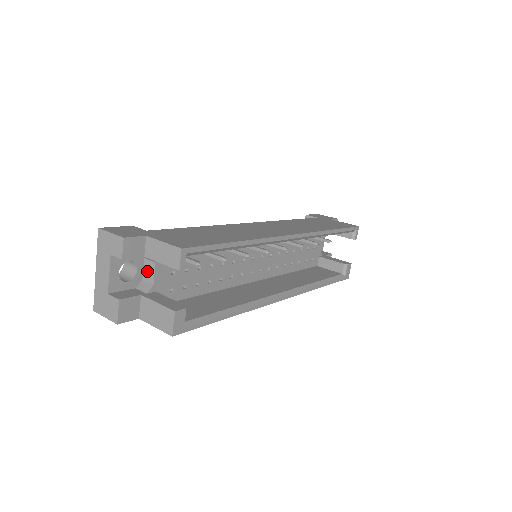
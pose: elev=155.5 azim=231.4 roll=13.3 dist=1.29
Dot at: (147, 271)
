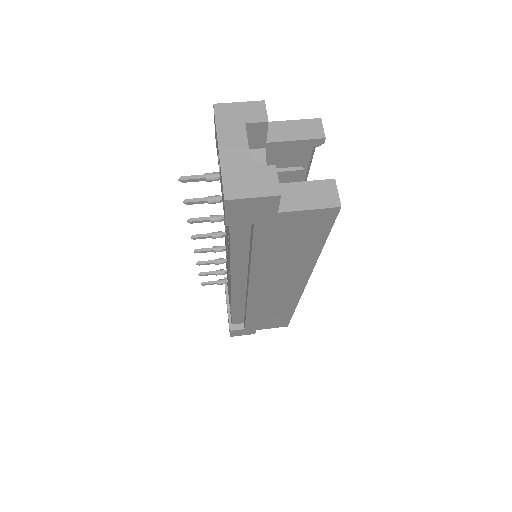
Dot at: occluded
